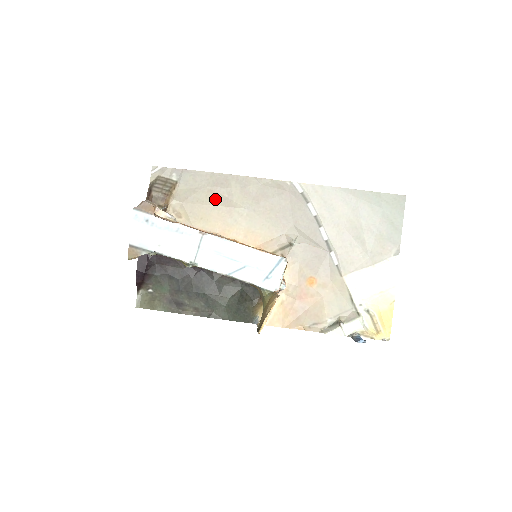
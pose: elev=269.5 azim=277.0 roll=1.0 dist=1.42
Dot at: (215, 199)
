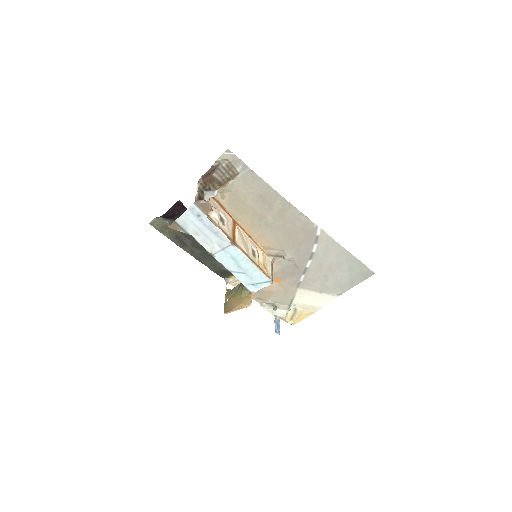
Dot at: (257, 204)
